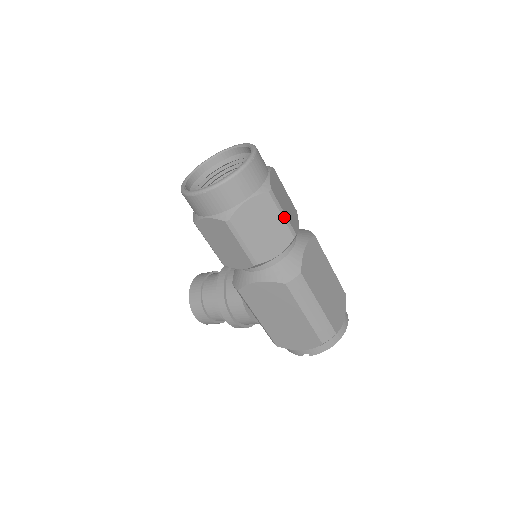
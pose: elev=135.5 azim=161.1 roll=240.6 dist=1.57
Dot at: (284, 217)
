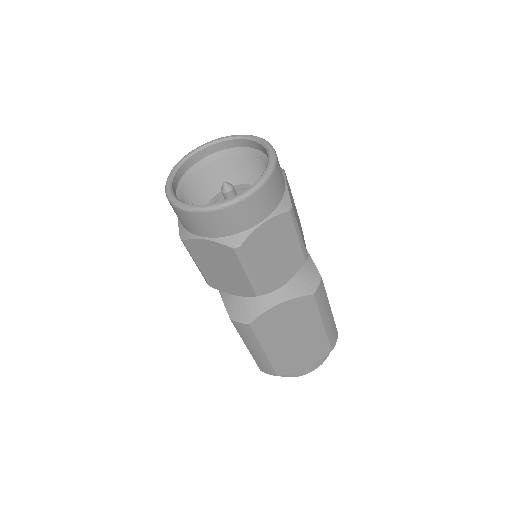
Dot at: (249, 276)
